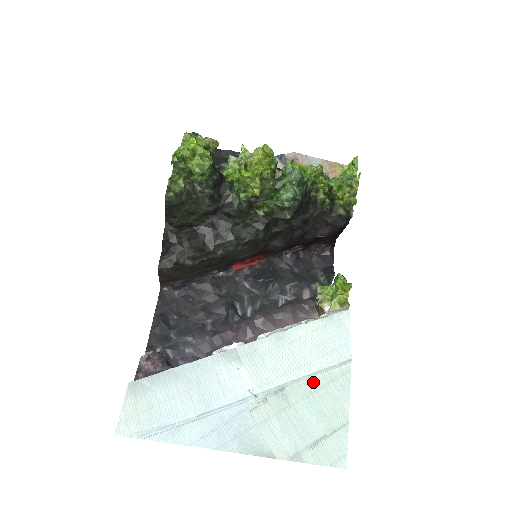
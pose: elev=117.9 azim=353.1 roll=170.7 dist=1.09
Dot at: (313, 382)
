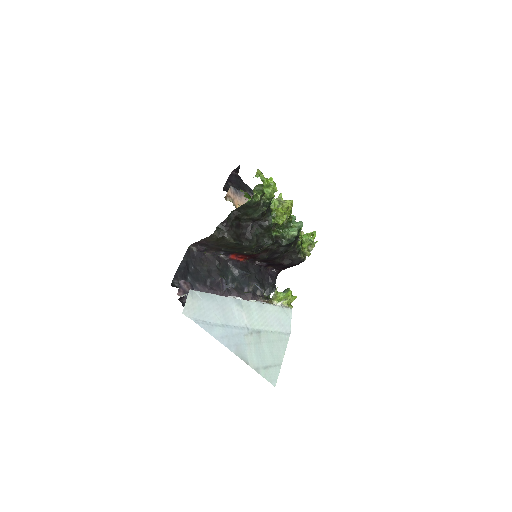
Dot at: (273, 336)
